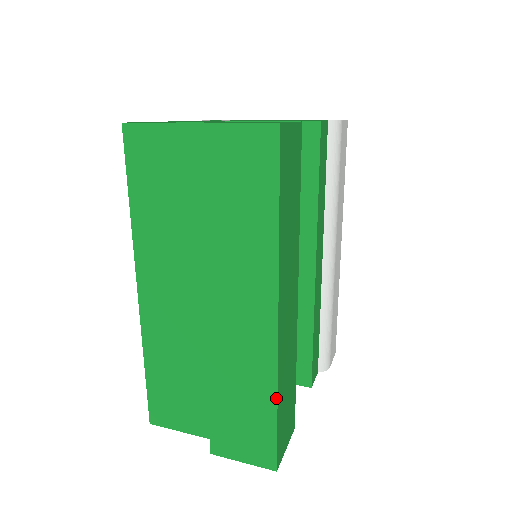
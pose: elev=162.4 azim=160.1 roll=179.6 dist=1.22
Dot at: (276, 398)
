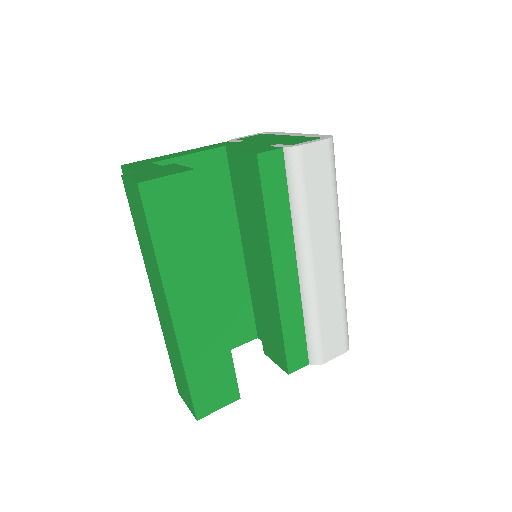
Dot at: (184, 369)
